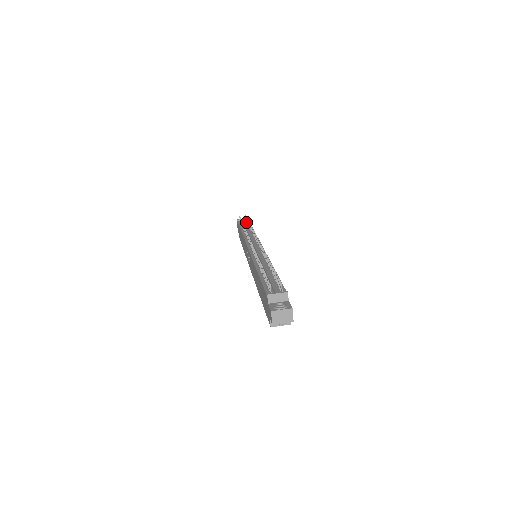
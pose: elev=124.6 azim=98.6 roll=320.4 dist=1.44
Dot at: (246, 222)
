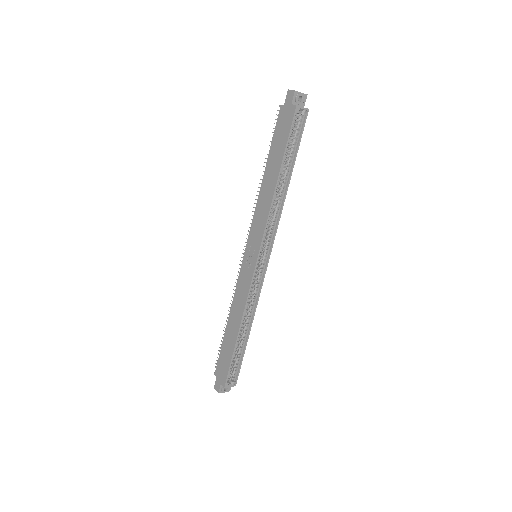
Dot at: occluded
